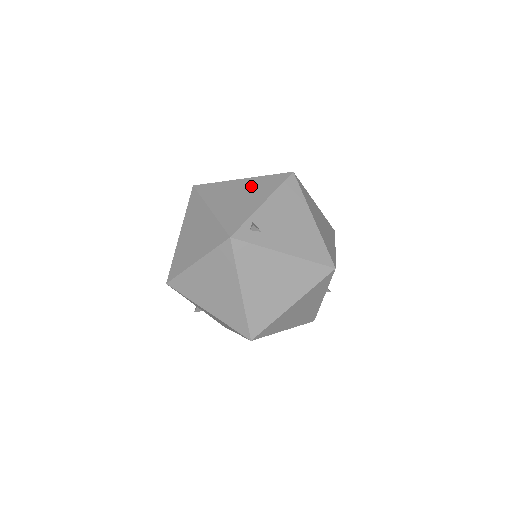
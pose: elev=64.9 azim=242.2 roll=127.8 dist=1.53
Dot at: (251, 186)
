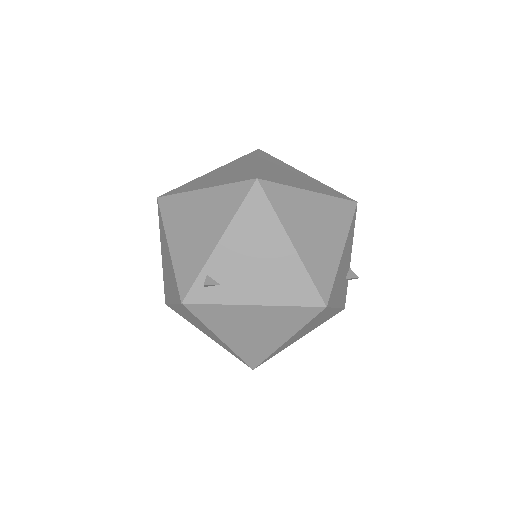
Dot at: (209, 206)
